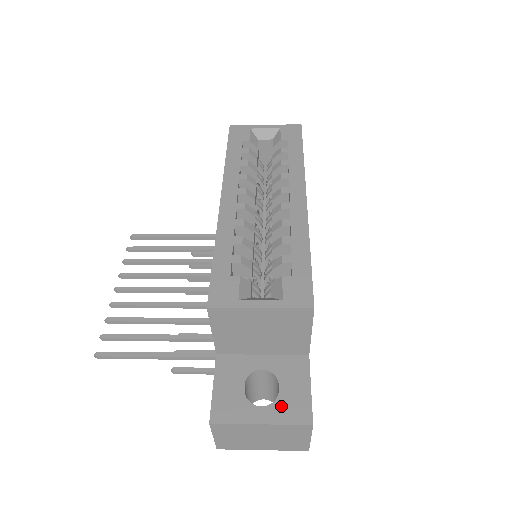
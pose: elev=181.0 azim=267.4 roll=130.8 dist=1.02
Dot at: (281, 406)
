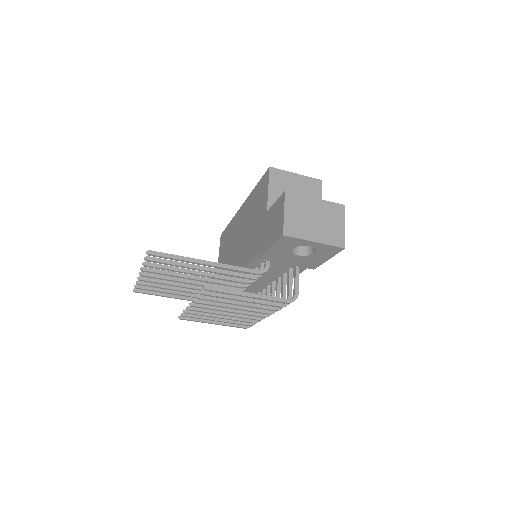
Dot at: occluded
